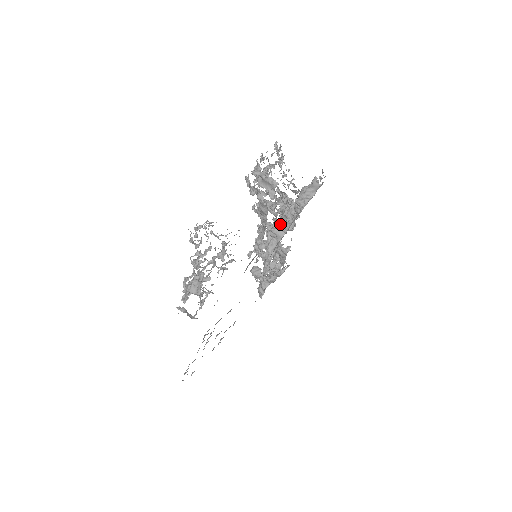
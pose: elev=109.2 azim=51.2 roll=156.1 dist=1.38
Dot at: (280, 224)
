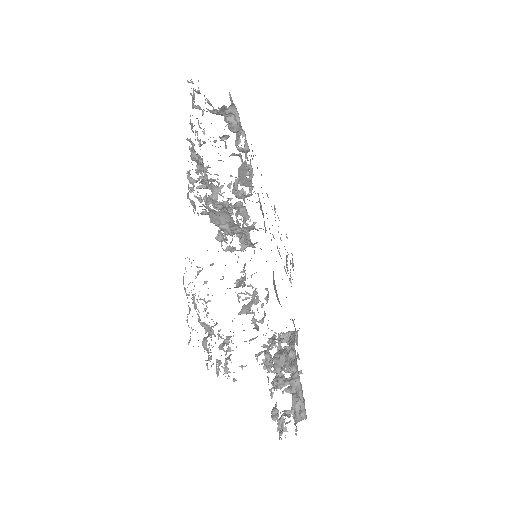
Dot at: (242, 244)
